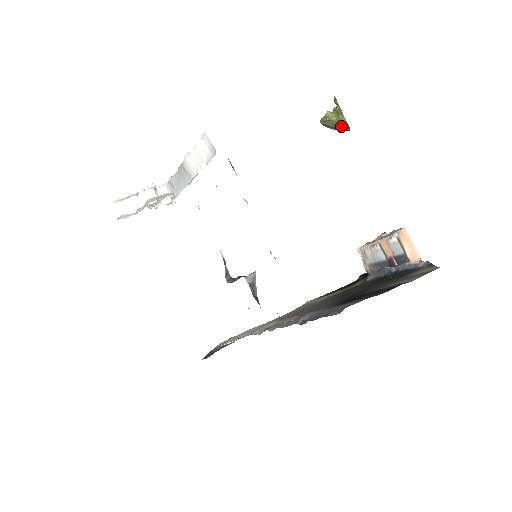
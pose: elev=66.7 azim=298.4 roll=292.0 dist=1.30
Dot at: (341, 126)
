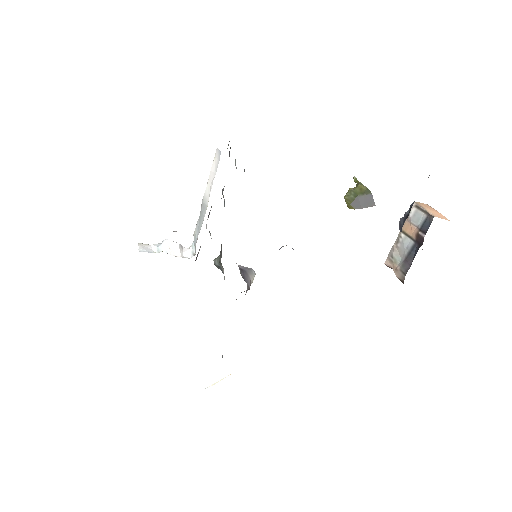
Dot at: (362, 193)
